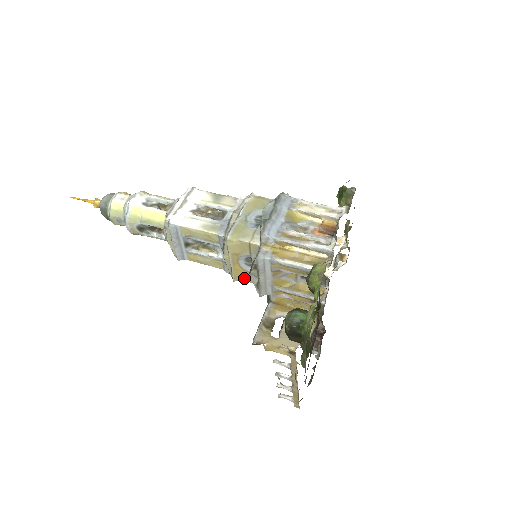
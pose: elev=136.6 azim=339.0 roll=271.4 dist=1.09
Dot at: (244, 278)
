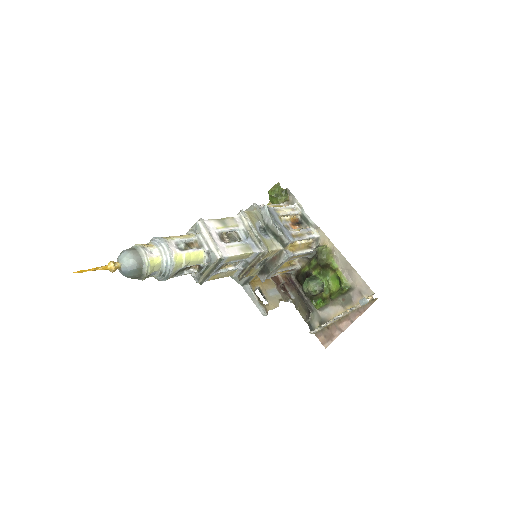
Dot at: (249, 275)
